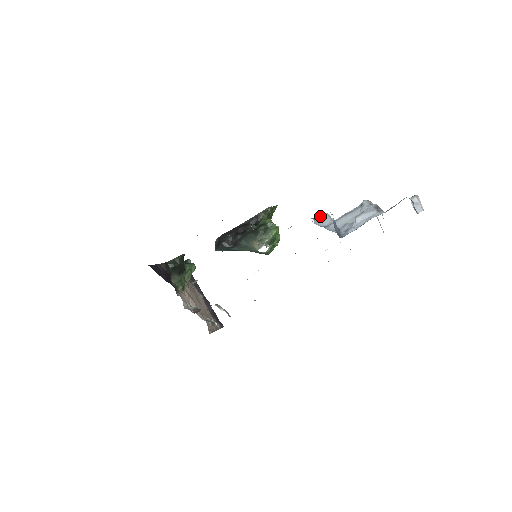
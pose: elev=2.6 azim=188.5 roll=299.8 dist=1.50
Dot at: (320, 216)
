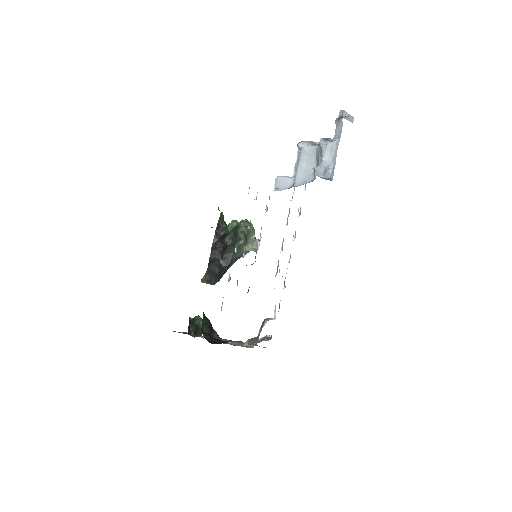
Dot at: (275, 183)
